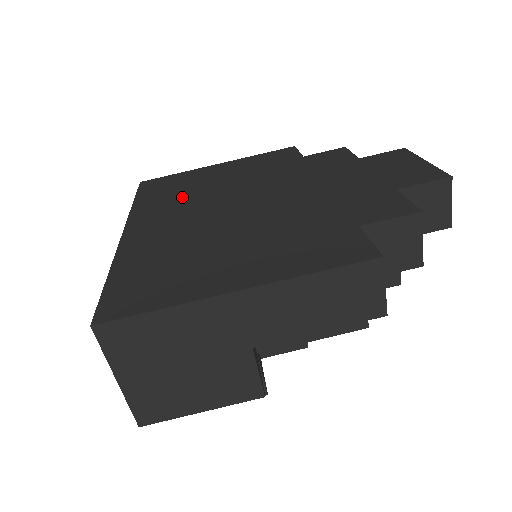
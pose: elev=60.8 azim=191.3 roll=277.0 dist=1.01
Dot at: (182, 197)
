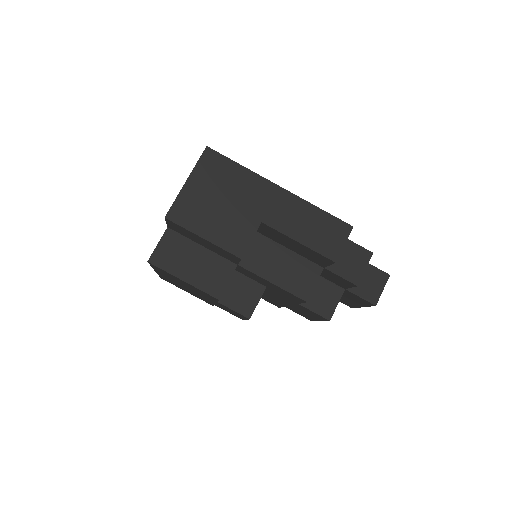
Dot at: occluded
